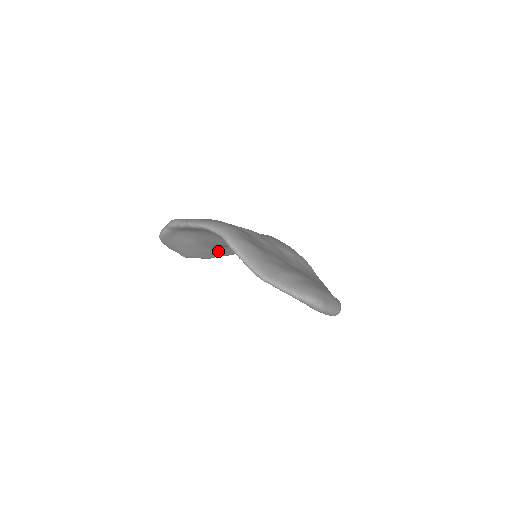
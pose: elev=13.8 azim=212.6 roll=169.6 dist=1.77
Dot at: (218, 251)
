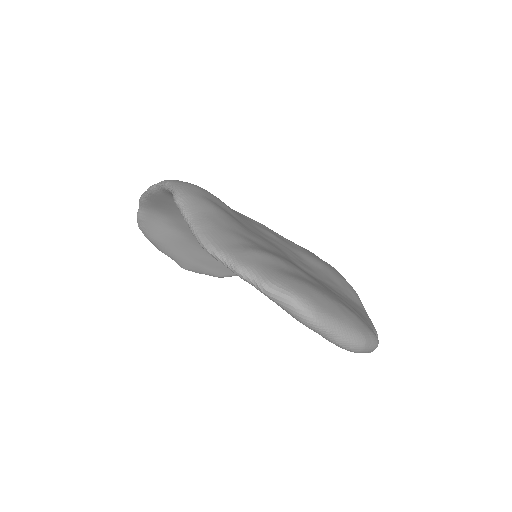
Dot at: occluded
